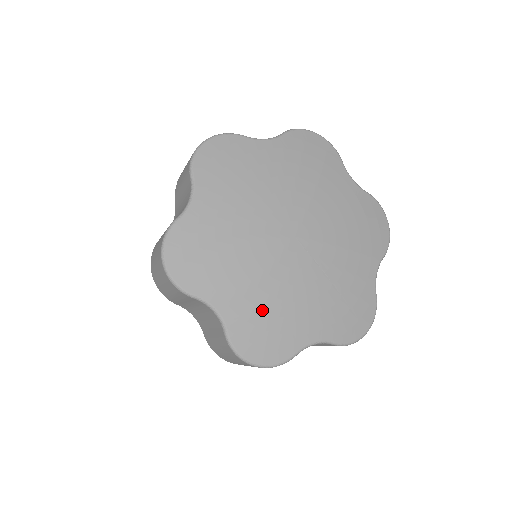
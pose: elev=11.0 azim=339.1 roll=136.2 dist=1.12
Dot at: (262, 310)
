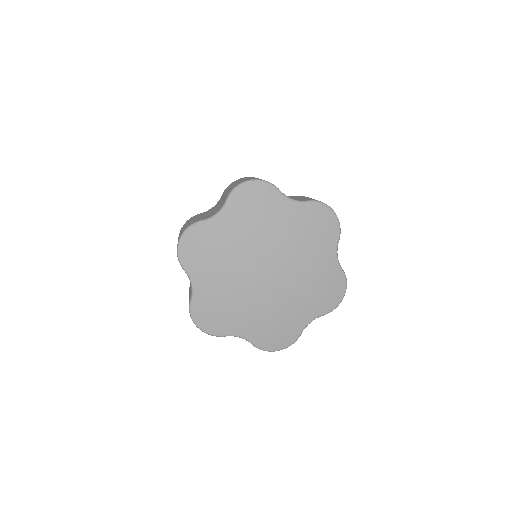
Dot at: (219, 301)
